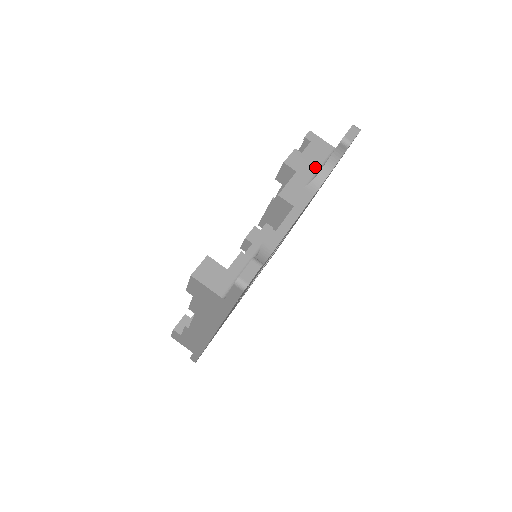
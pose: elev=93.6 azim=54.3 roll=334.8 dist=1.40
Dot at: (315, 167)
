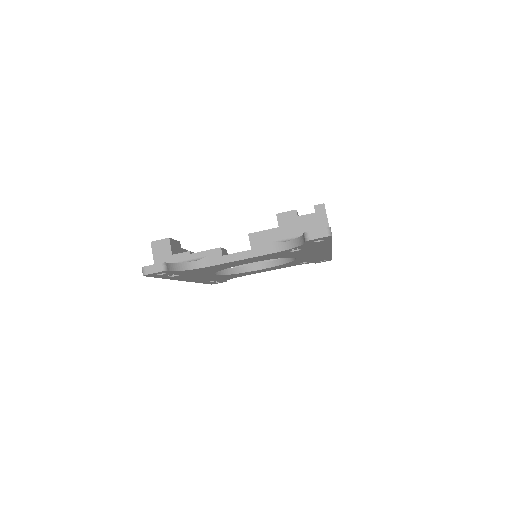
Dot at: (297, 234)
